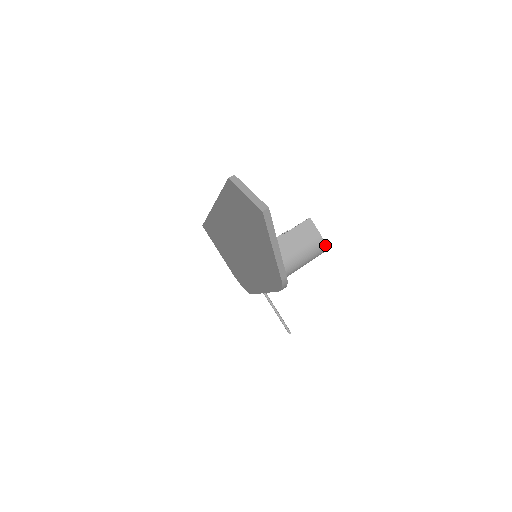
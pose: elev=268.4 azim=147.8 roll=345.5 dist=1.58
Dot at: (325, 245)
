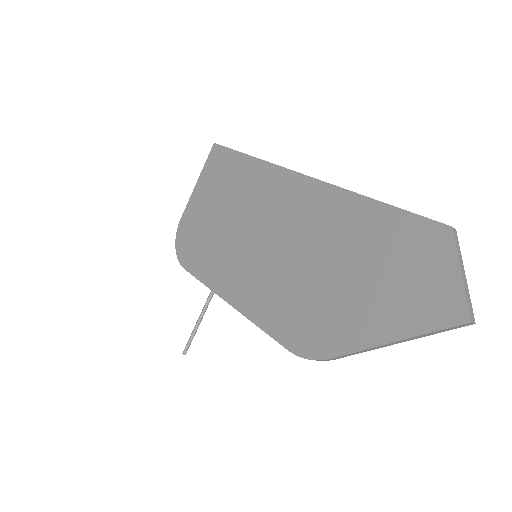
Dot at: occluded
